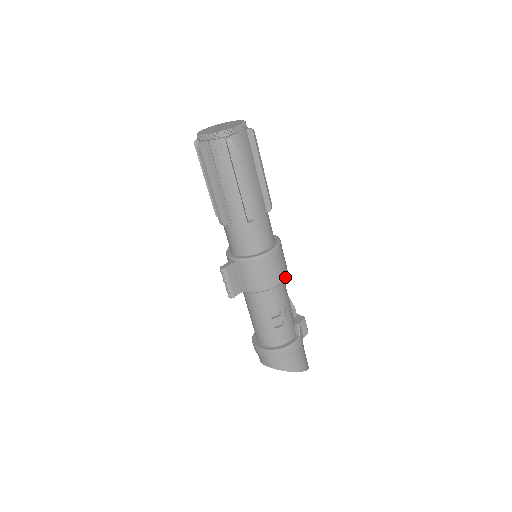
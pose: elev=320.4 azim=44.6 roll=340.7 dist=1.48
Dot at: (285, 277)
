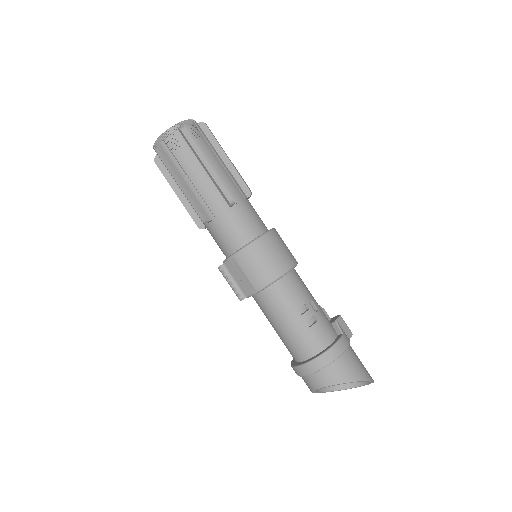
Dot at: (295, 262)
